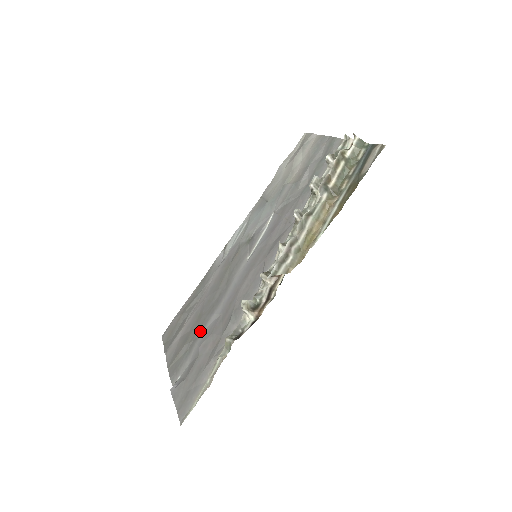
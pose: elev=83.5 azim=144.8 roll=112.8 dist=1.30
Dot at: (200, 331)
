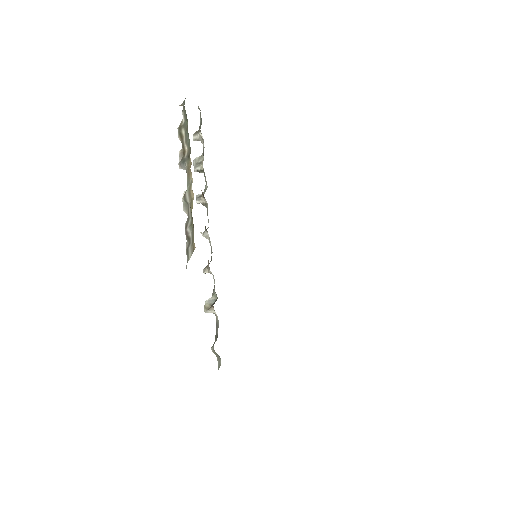
Dot at: occluded
